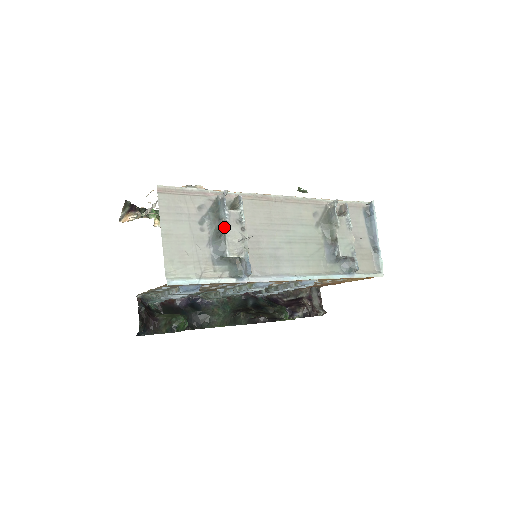
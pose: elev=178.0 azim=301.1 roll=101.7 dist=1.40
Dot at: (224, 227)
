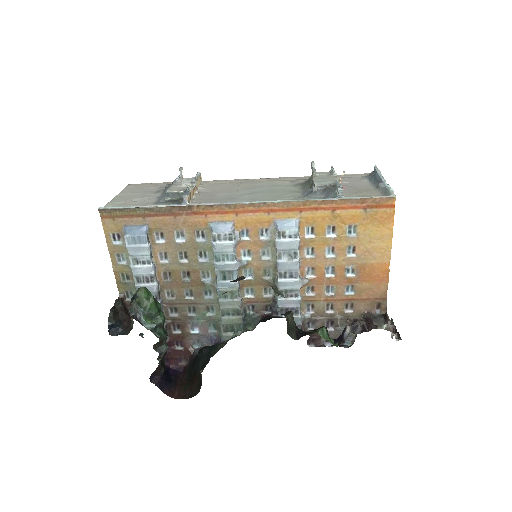
Dot at: (173, 184)
